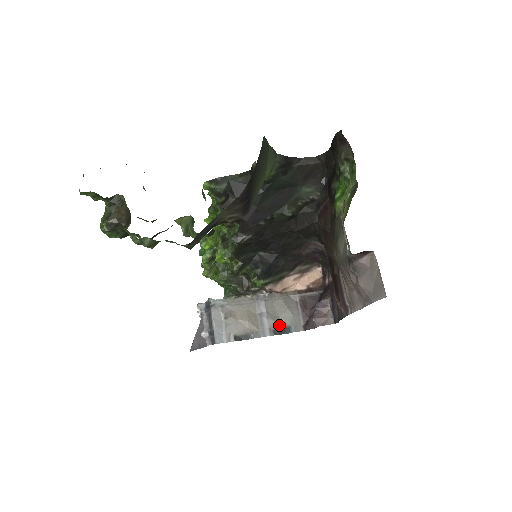
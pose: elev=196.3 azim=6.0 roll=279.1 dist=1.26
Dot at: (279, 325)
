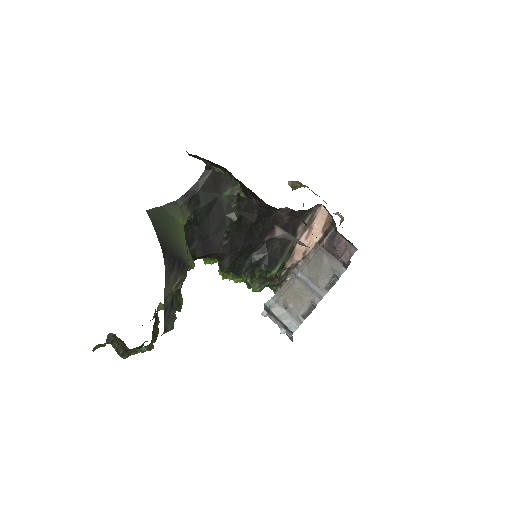
Dot at: (326, 281)
